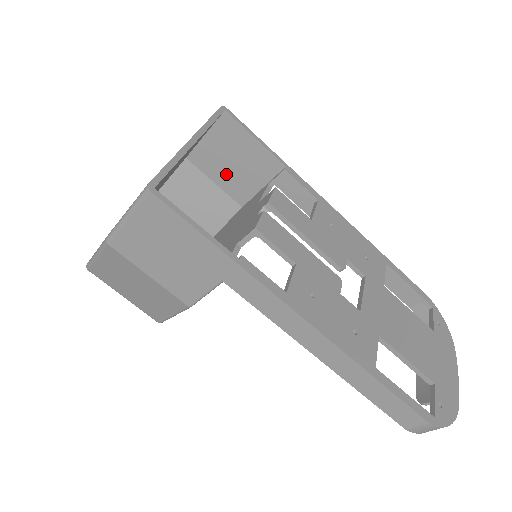
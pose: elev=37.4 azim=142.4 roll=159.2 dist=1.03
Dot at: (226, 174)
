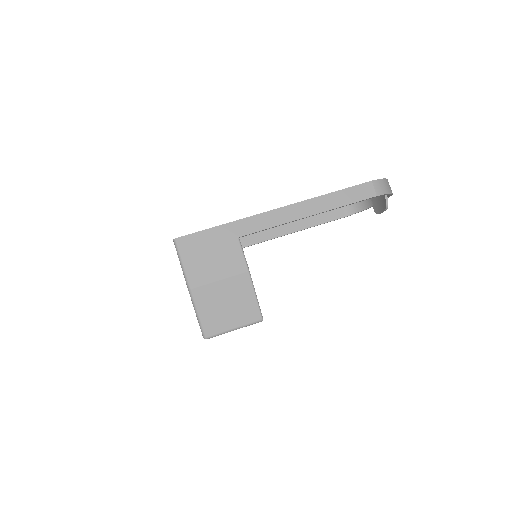
Dot at: occluded
